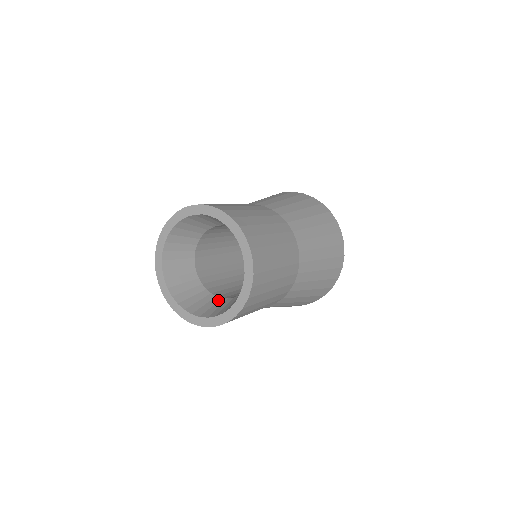
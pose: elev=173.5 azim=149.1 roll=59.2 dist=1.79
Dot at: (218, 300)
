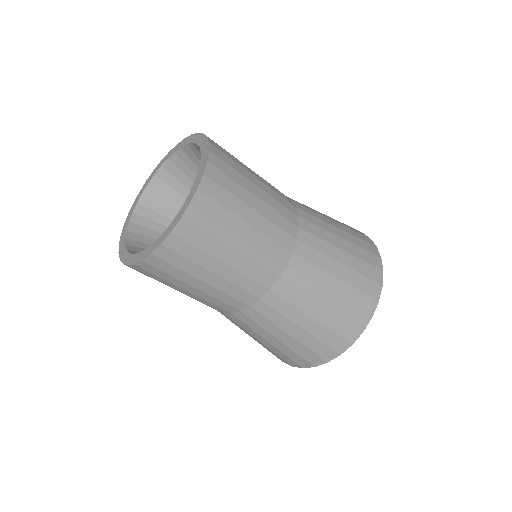
Dot at: occluded
